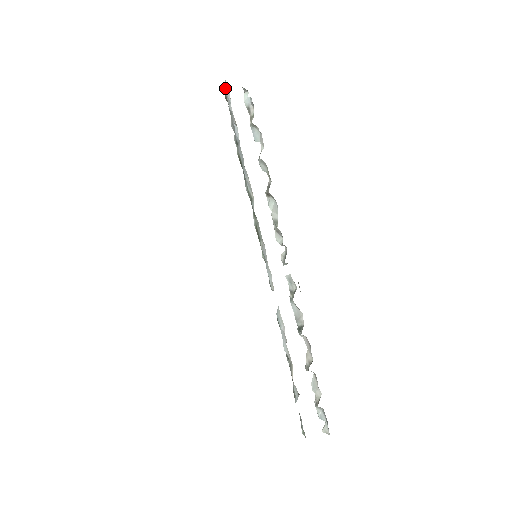
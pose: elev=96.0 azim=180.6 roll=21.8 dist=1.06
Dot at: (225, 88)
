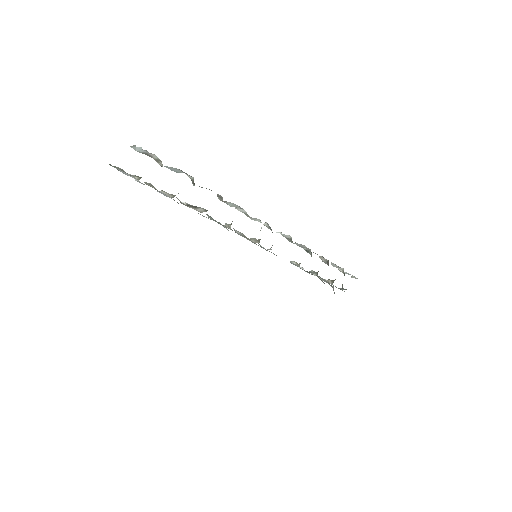
Dot at: occluded
